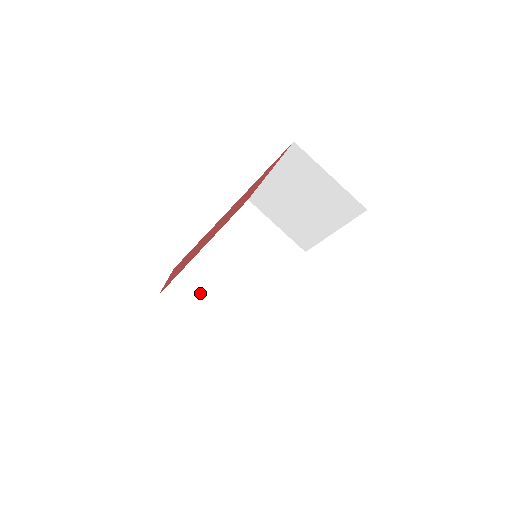
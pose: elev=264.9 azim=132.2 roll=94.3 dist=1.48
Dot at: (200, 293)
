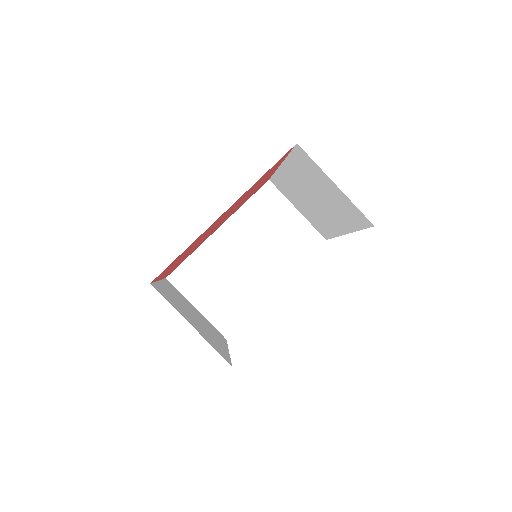
Dot at: (207, 278)
